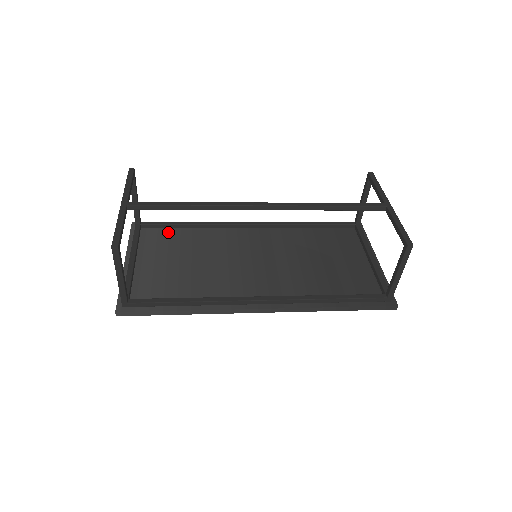
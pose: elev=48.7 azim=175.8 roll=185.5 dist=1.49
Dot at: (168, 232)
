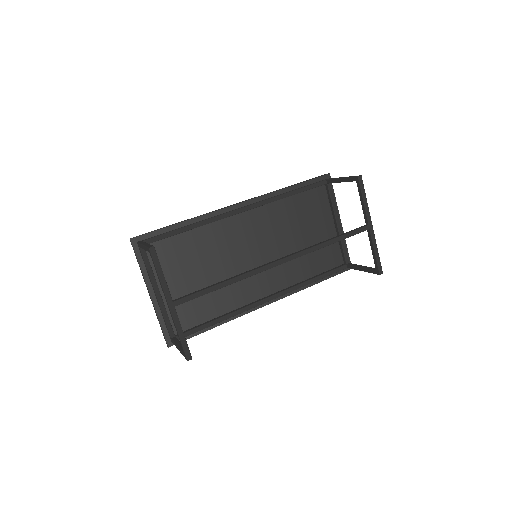
Dot at: (171, 242)
